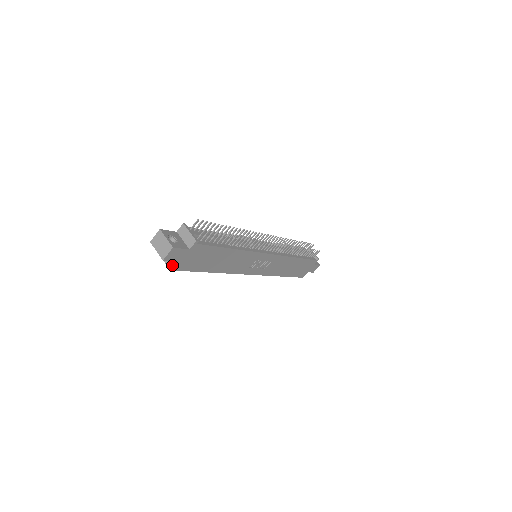
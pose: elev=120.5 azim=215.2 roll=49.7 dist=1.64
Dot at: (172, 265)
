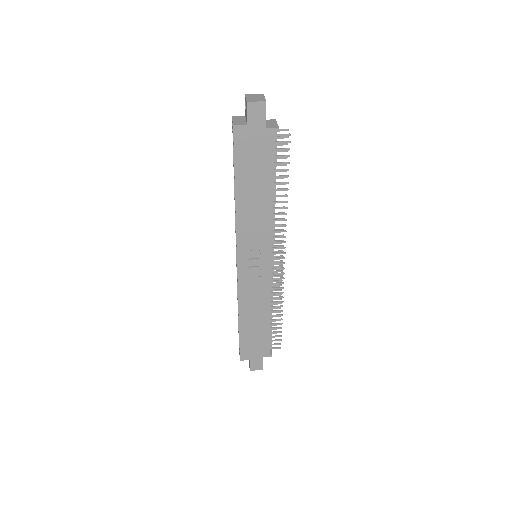
Dot at: (239, 124)
